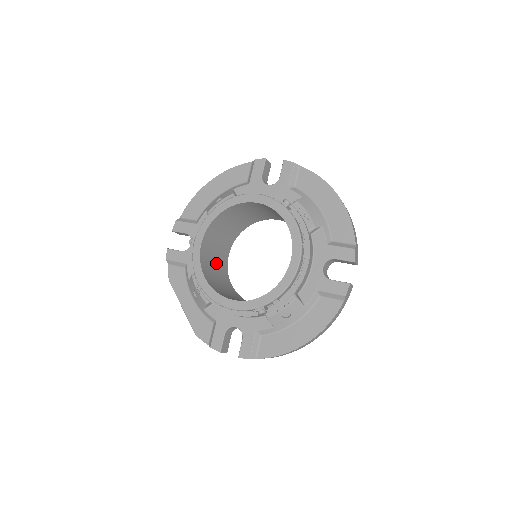
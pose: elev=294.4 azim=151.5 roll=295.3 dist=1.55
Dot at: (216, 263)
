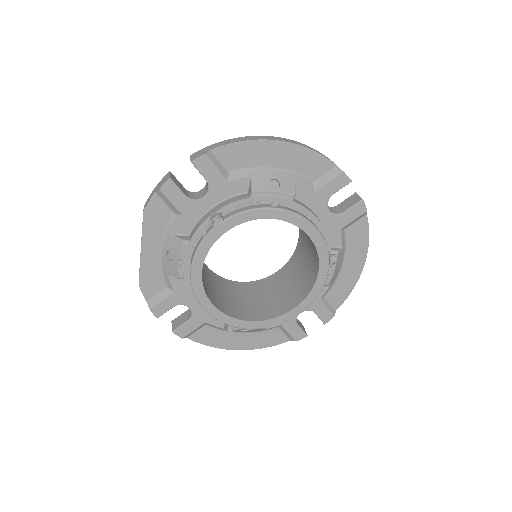
Dot at: occluded
